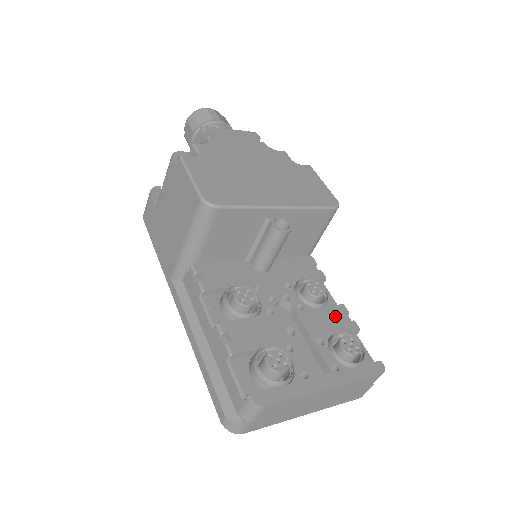
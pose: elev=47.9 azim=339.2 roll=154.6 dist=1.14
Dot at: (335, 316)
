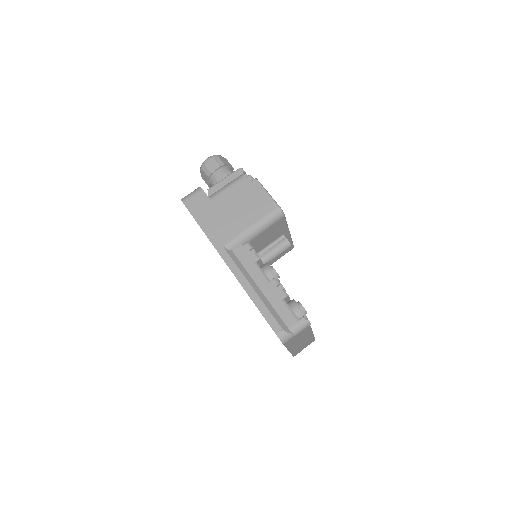
Dot at: occluded
